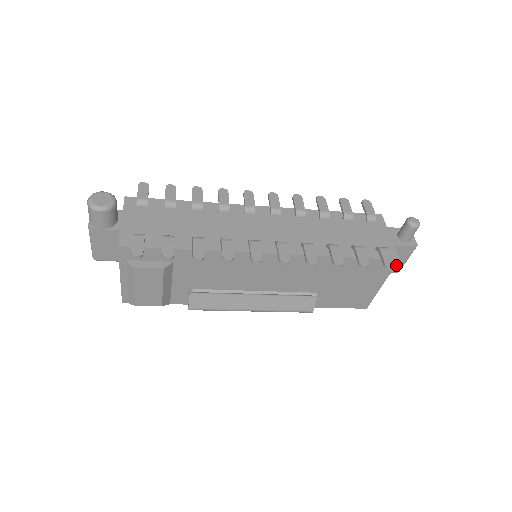
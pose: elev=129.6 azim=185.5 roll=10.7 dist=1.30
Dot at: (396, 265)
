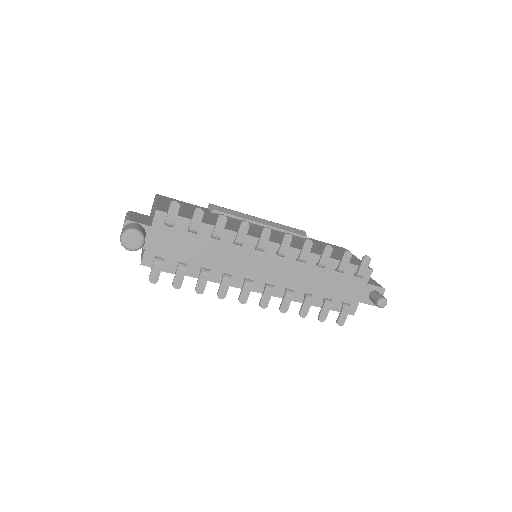
Dot at: occluded
